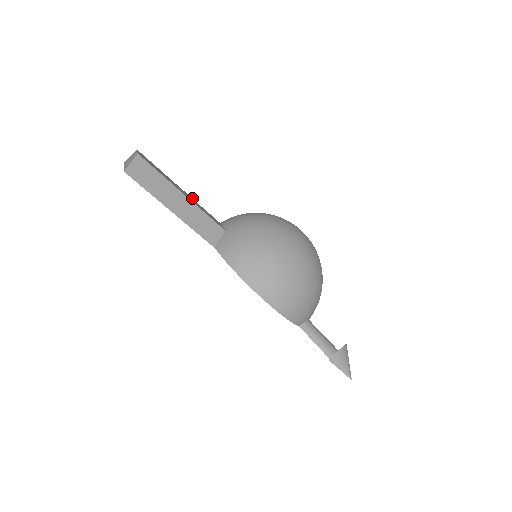
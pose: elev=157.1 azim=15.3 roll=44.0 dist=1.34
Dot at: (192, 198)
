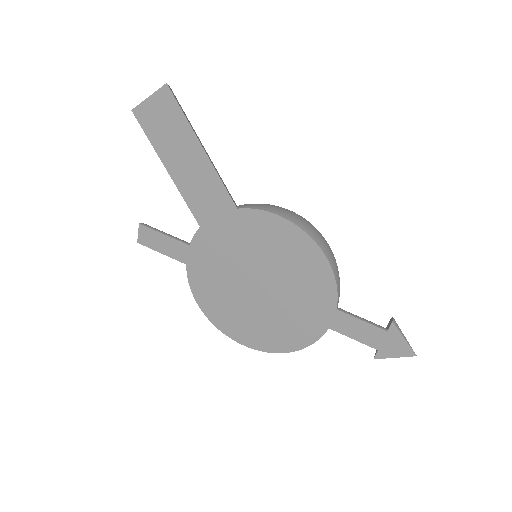
Dot at: occluded
